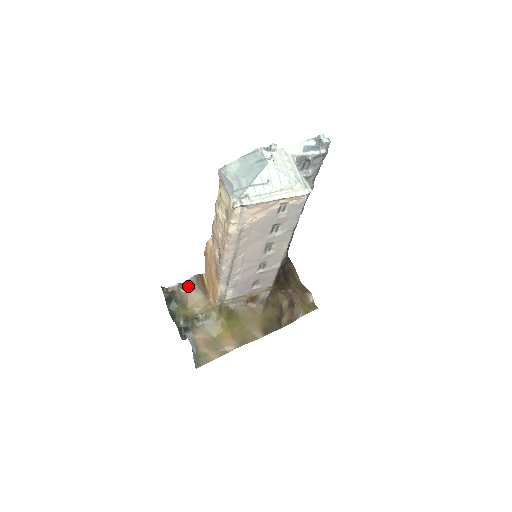
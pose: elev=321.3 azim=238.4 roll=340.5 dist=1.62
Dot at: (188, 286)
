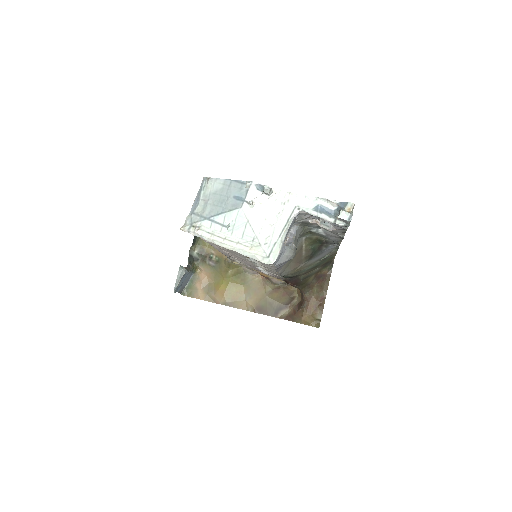
Dot at: occluded
